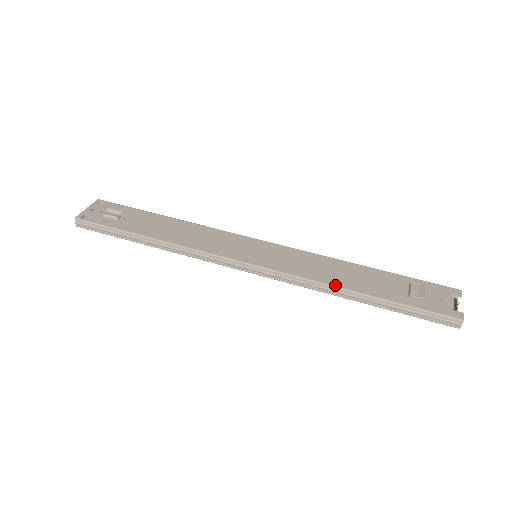
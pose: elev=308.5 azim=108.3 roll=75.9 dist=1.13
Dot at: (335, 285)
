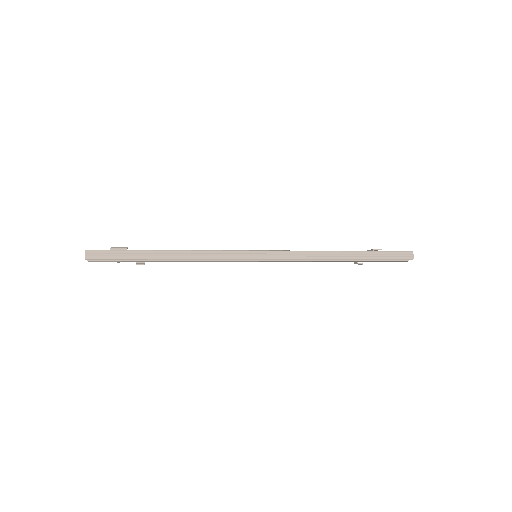
Dot at: occluded
